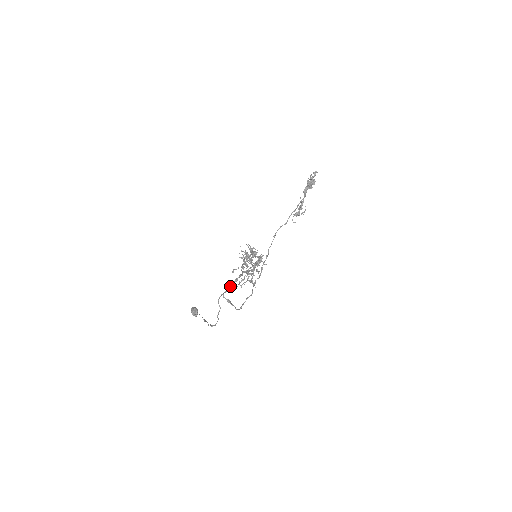
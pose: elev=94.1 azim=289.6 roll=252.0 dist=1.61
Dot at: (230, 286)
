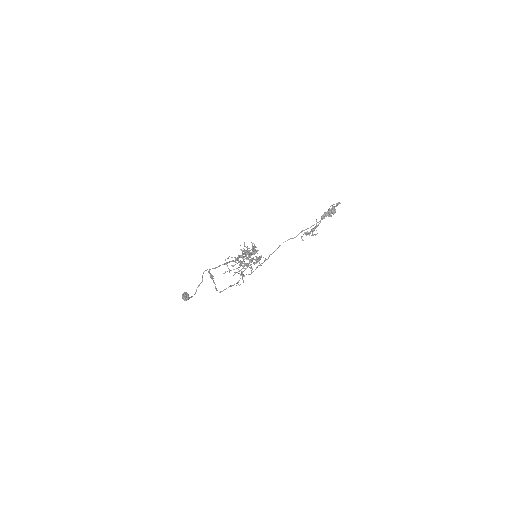
Dot at: (219, 265)
